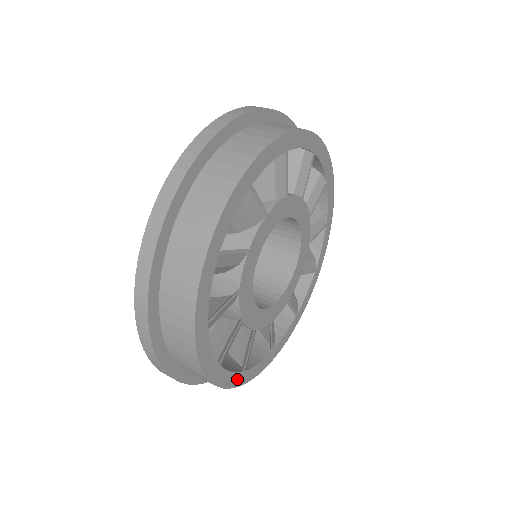
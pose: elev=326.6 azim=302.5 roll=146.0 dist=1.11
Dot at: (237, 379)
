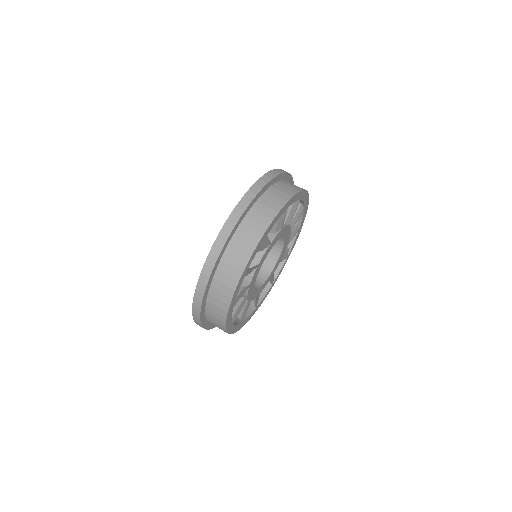
Dot at: (270, 289)
